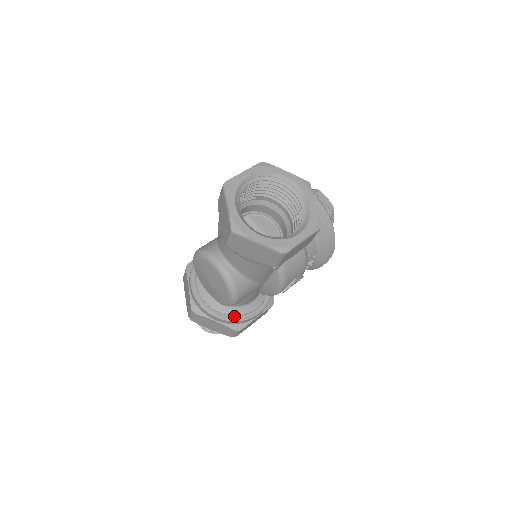
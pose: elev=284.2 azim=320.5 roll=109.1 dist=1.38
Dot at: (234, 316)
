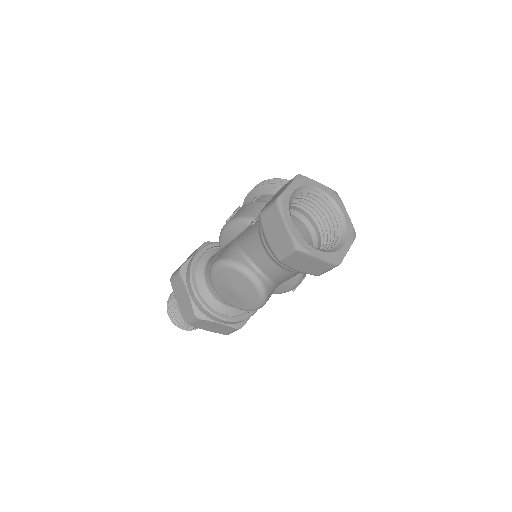
Dot at: (238, 316)
